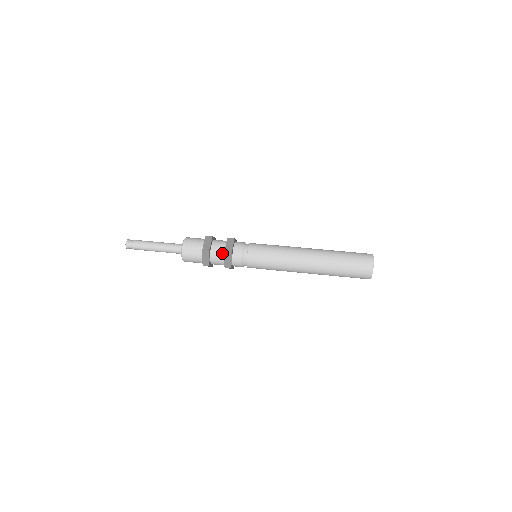
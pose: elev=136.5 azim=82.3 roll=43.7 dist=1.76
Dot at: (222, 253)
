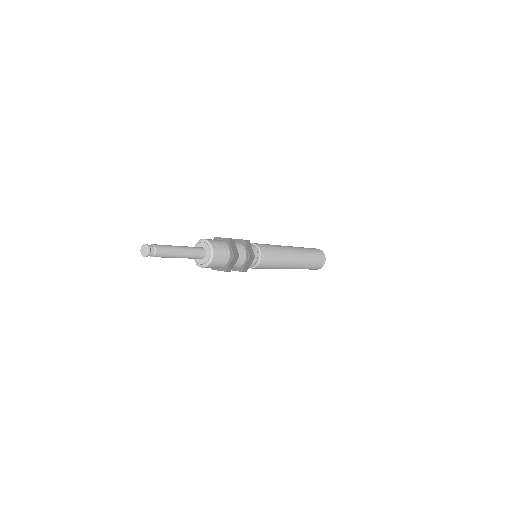
Dot at: (244, 257)
